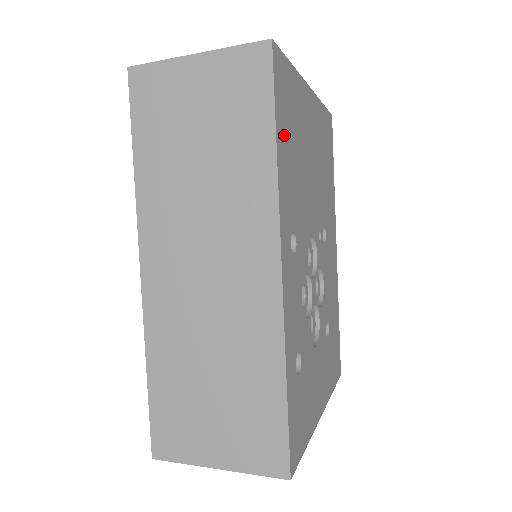
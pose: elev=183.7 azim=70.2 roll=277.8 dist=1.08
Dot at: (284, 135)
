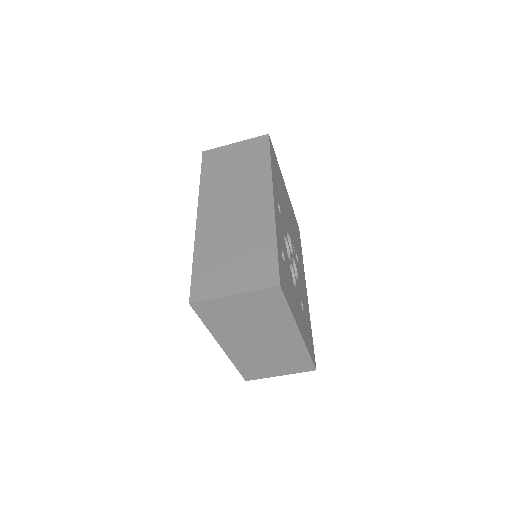
Dot at: (274, 167)
